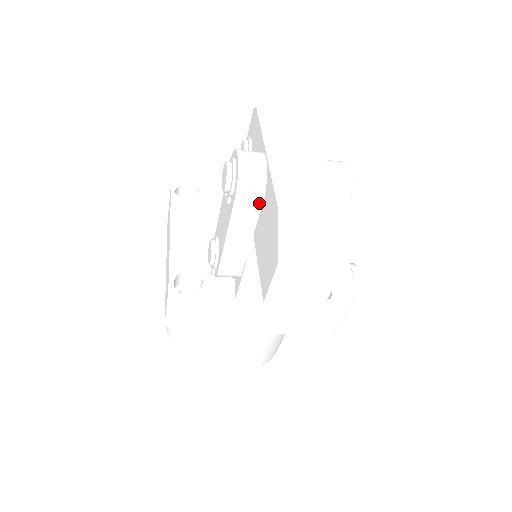
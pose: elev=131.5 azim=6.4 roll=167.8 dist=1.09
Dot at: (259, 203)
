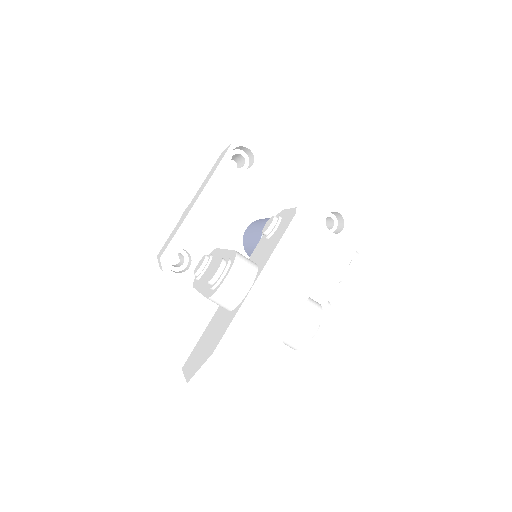
Dot at: (225, 309)
